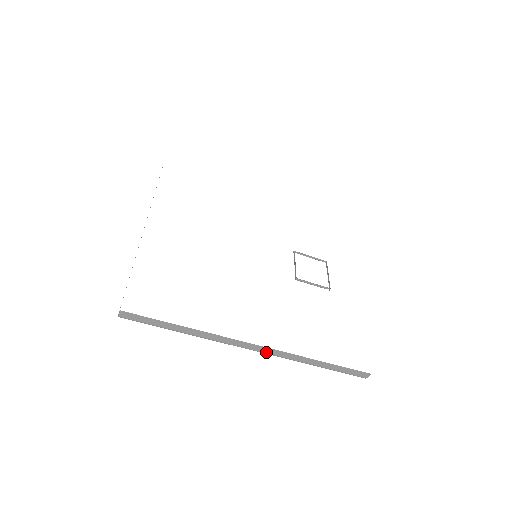
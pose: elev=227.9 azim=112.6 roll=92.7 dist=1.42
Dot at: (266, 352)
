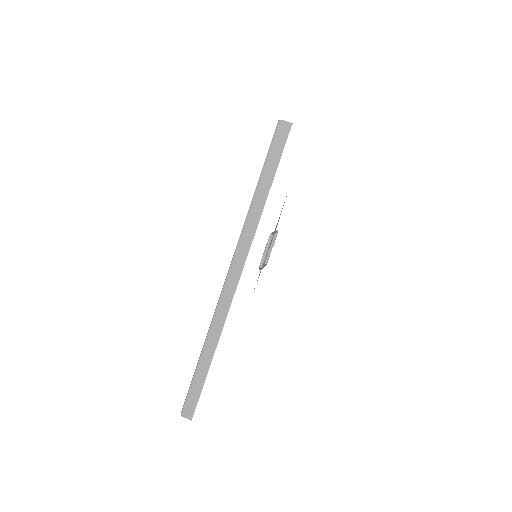
Dot at: occluded
